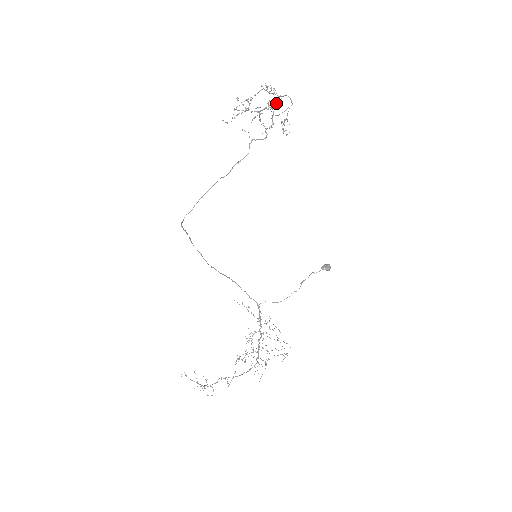
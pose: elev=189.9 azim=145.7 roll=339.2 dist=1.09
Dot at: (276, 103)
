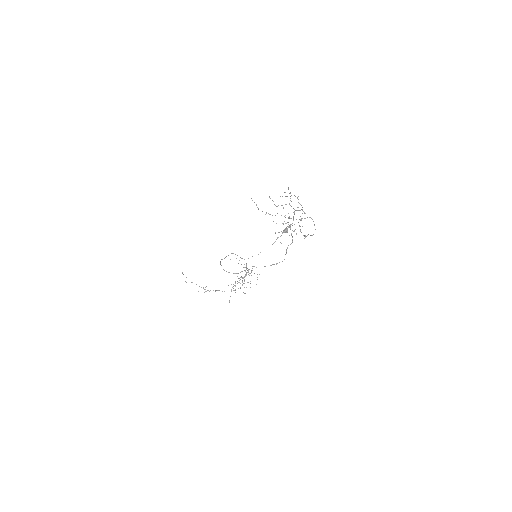
Dot at: occluded
